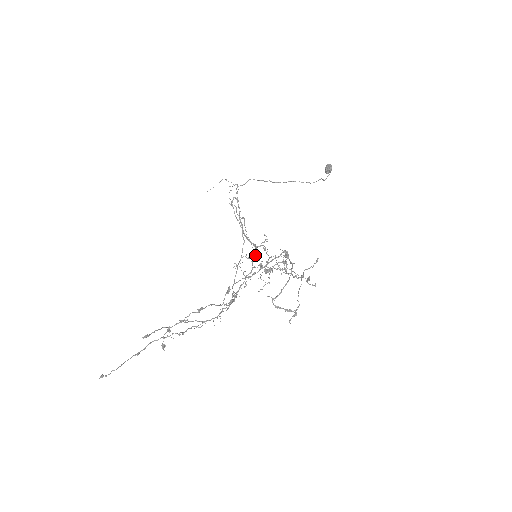
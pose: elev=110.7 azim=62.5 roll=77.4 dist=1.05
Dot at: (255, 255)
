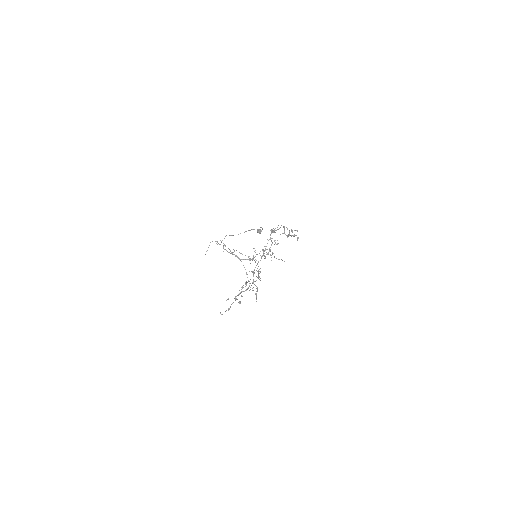
Dot at: occluded
